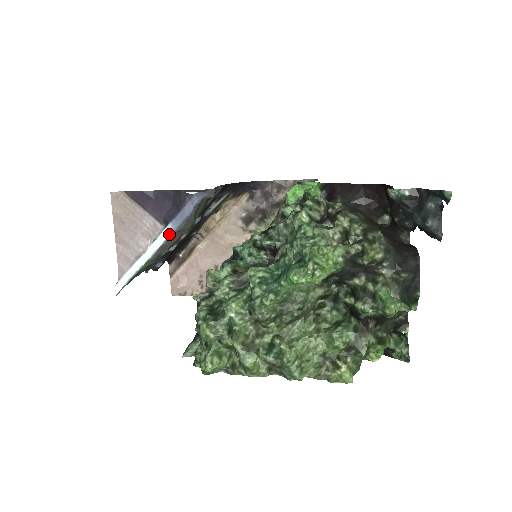
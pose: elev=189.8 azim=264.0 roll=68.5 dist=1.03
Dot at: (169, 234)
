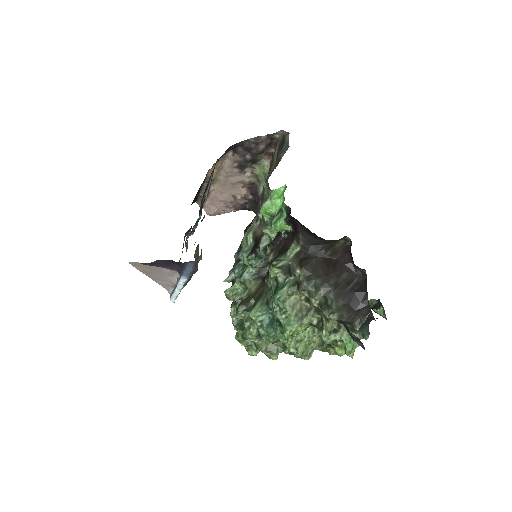
Dot at: (186, 280)
